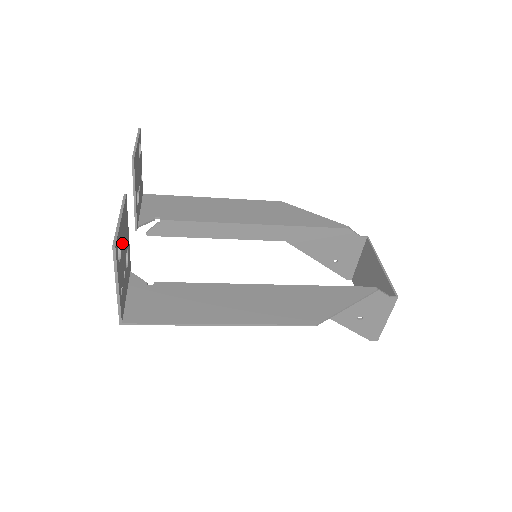
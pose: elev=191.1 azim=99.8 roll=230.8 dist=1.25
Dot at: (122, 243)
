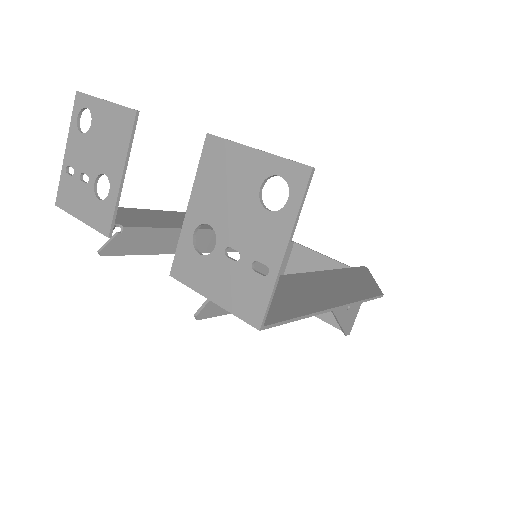
Dot at: (249, 193)
